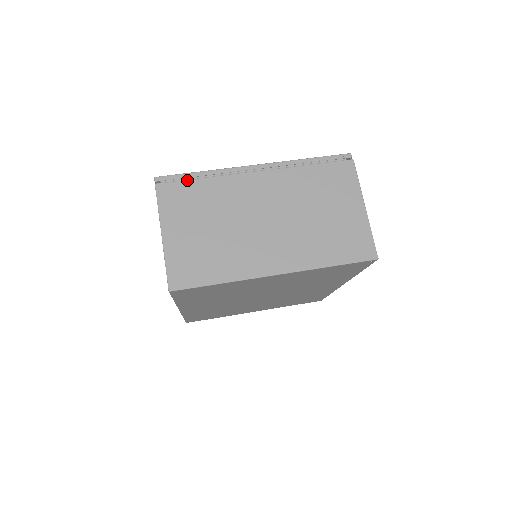
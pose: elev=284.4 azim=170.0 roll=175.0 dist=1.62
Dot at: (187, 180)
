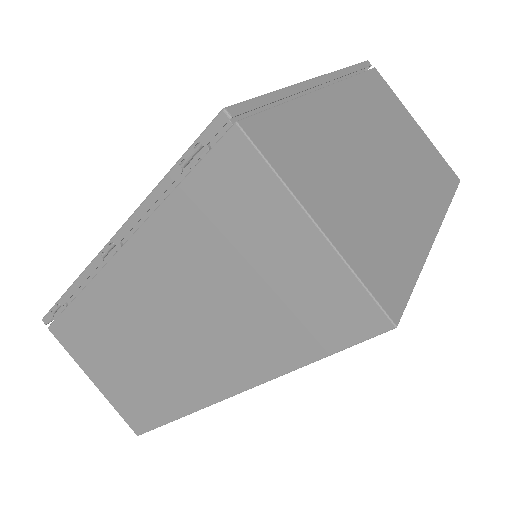
Dot at: (272, 108)
